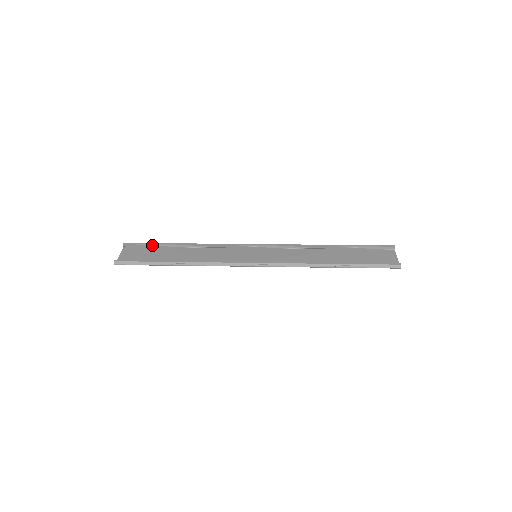
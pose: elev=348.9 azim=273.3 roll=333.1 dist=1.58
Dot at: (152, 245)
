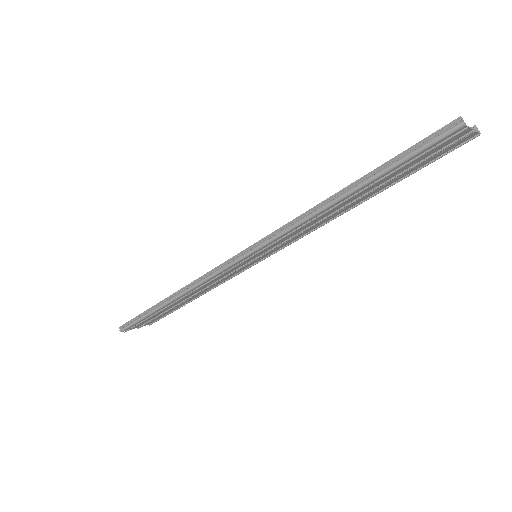
Dot at: occluded
